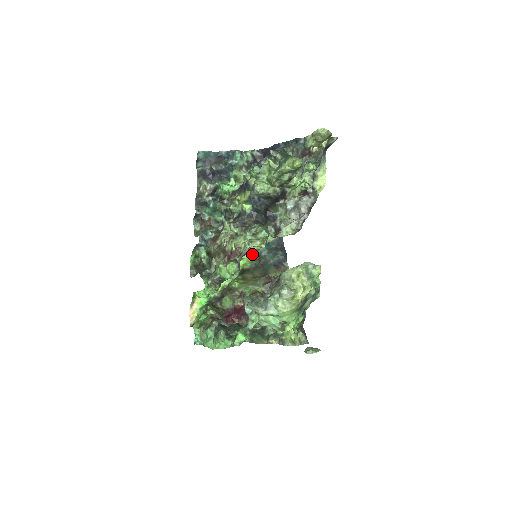
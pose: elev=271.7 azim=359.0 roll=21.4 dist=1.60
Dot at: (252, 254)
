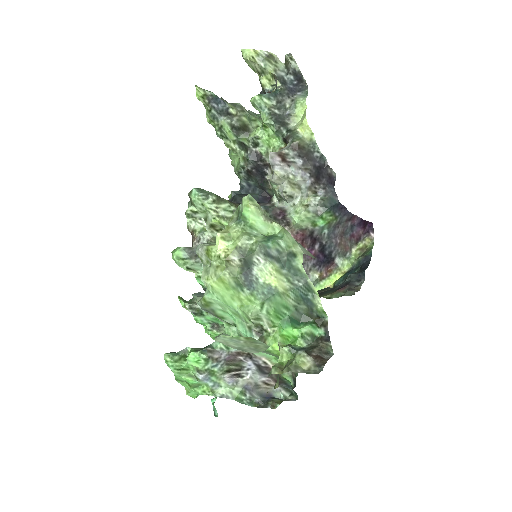
Dot at: occluded
